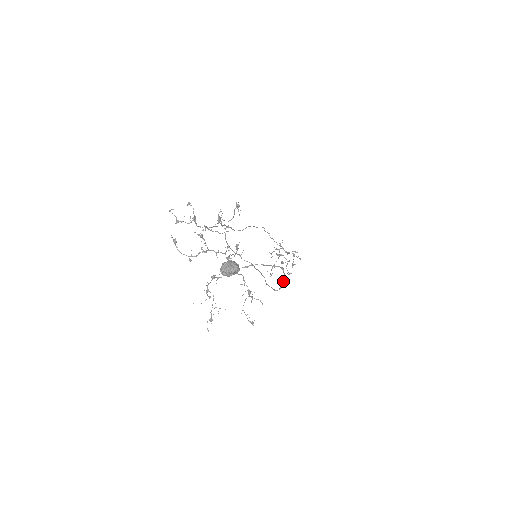
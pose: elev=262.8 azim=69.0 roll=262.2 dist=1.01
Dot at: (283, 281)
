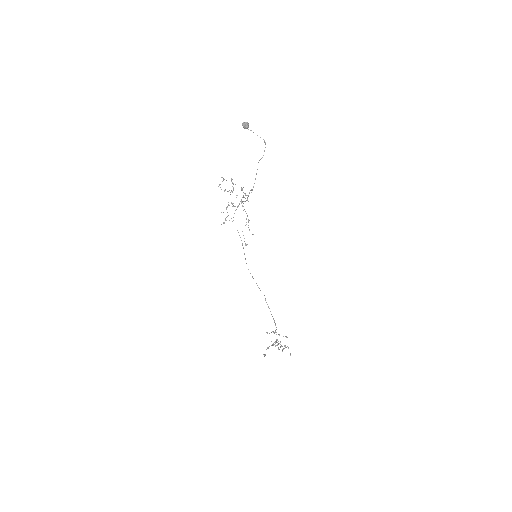
Dot at: occluded
